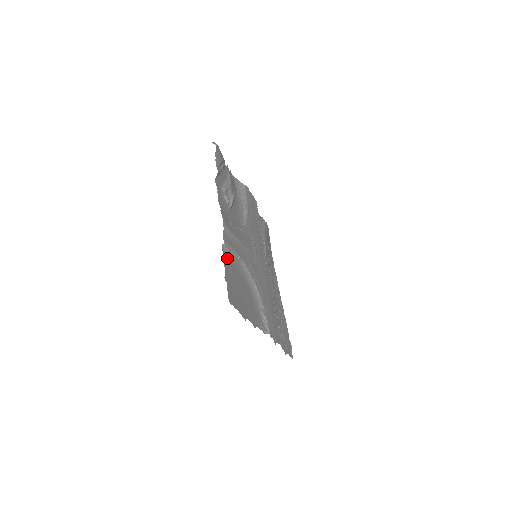
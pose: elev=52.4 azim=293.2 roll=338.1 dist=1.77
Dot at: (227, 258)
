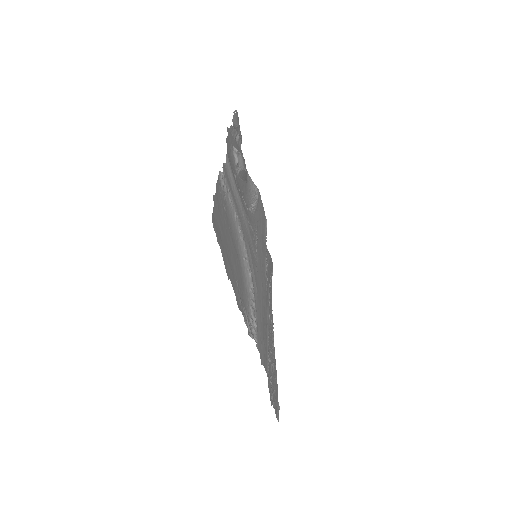
Dot at: (222, 192)
